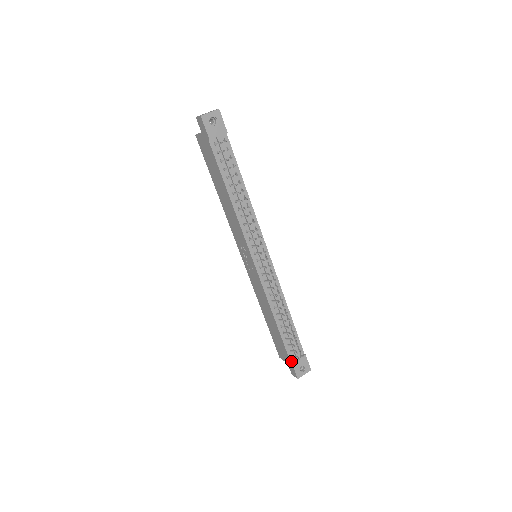
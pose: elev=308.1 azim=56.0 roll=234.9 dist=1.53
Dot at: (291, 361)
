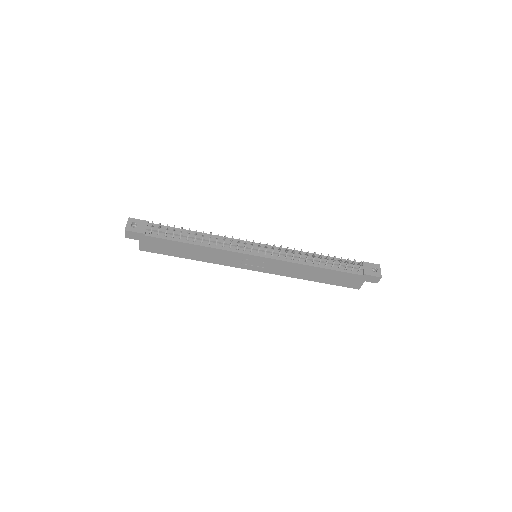
Dot at: (362, 275)
